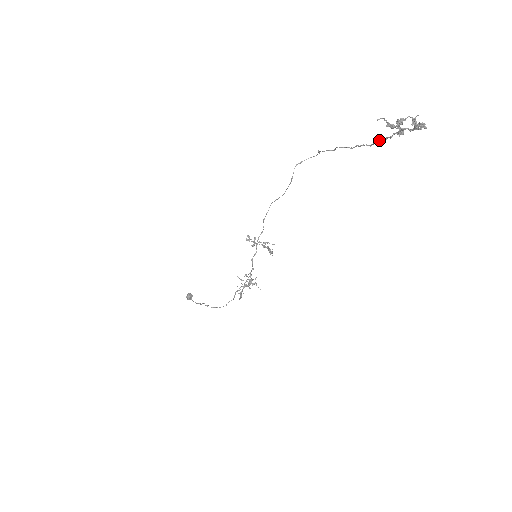
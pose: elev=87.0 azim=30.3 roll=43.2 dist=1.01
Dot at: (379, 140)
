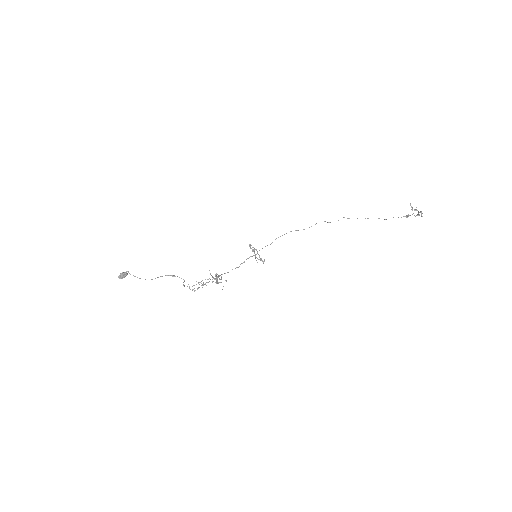
Dot at: (393, 217)
